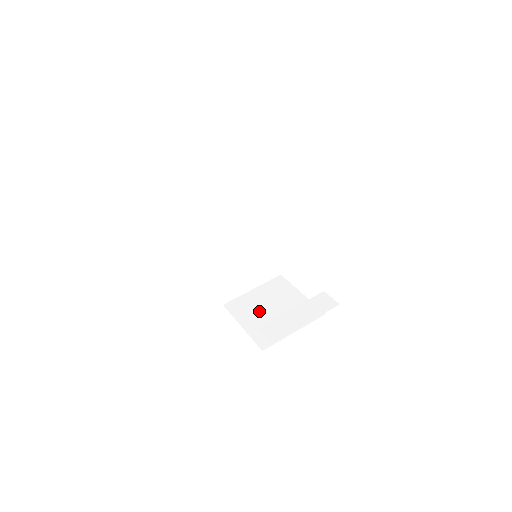
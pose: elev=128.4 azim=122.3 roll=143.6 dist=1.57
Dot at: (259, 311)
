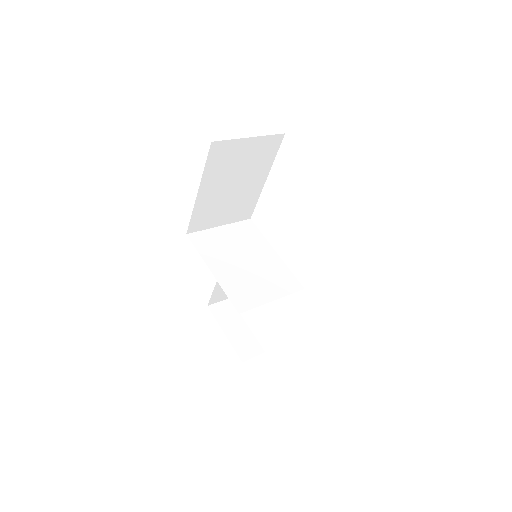
Dot at: occluded
